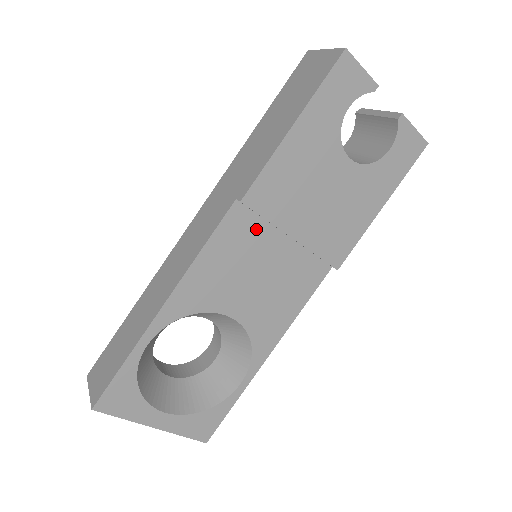
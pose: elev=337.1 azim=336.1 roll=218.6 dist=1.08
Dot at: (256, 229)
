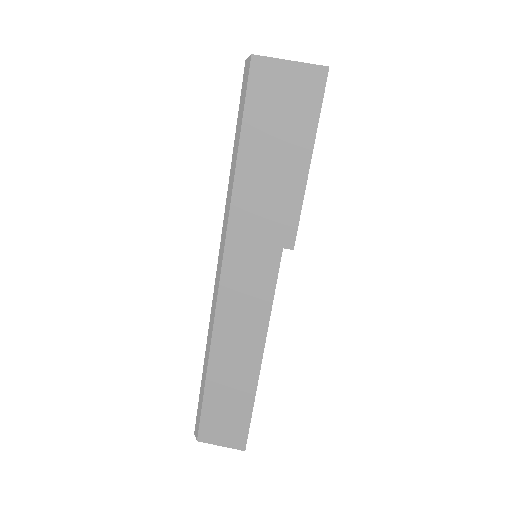
Dot at: occluded
